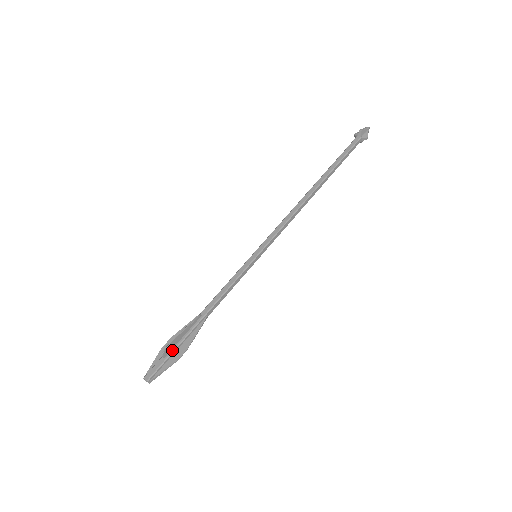
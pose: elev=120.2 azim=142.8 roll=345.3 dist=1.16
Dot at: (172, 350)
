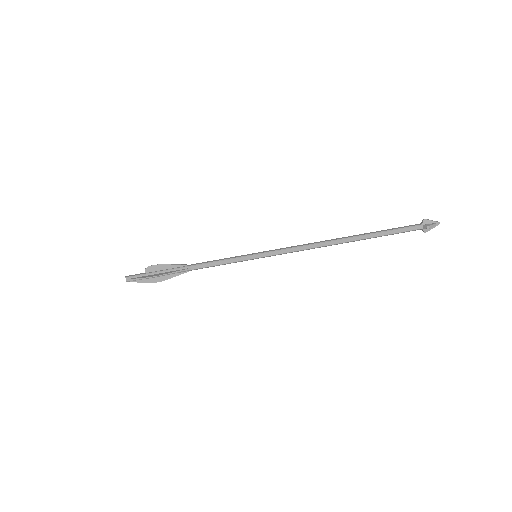
Dot at: (153, 272)
